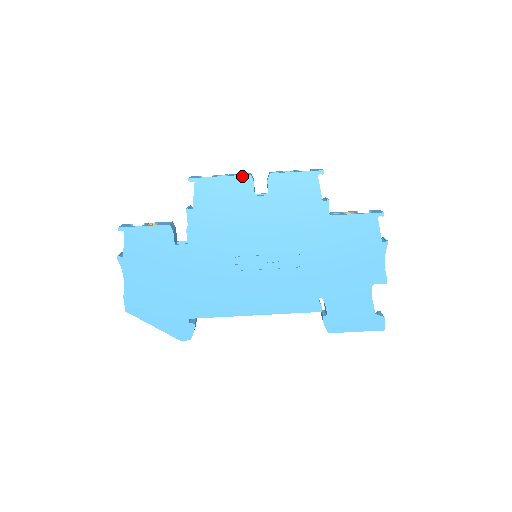
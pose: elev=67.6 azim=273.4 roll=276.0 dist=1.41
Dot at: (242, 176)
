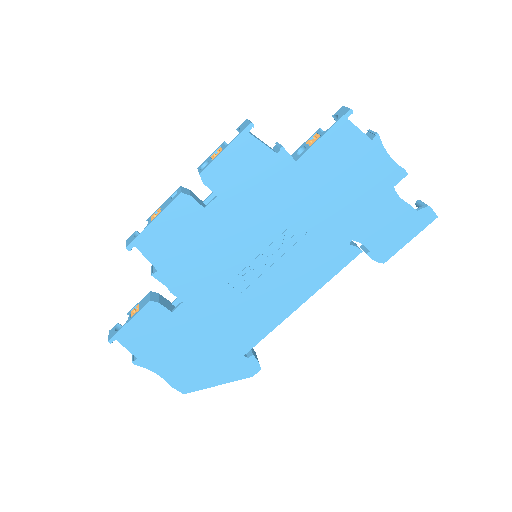
Dot at: (174, 201)
